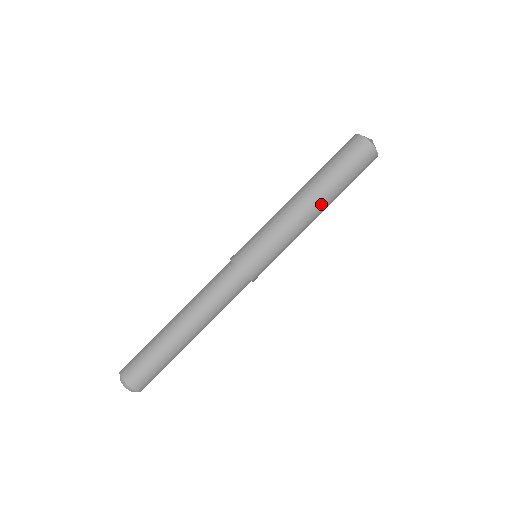
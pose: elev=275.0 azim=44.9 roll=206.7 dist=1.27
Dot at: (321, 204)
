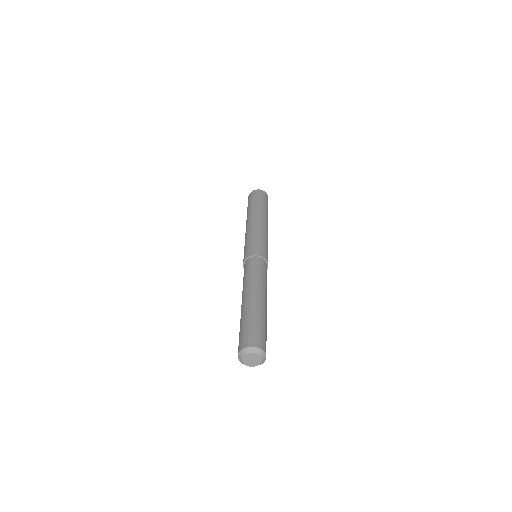
Dot at: (254, 215)
